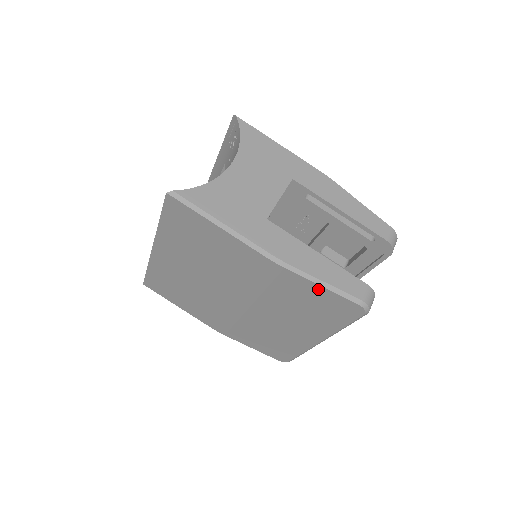
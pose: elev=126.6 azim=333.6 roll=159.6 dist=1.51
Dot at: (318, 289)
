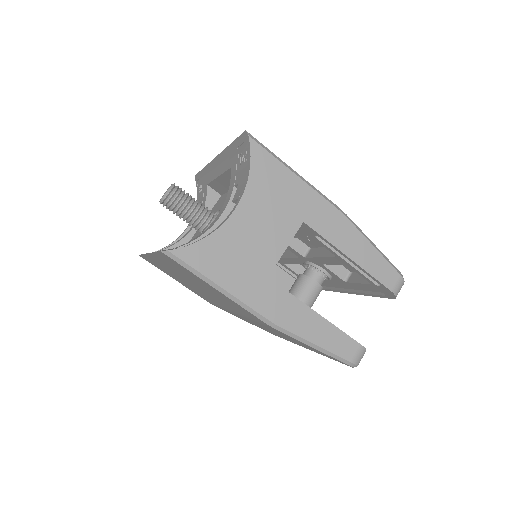
Dot at: occluded
